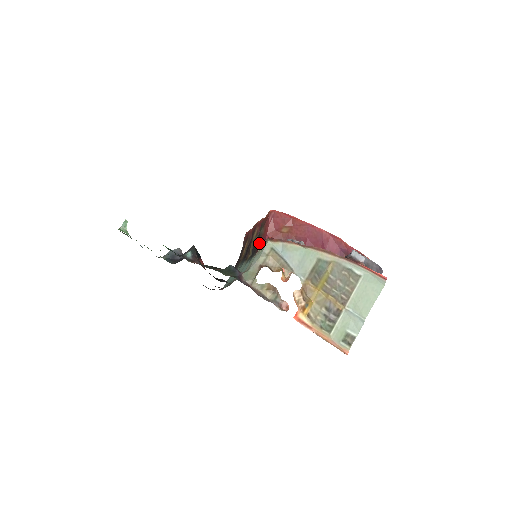
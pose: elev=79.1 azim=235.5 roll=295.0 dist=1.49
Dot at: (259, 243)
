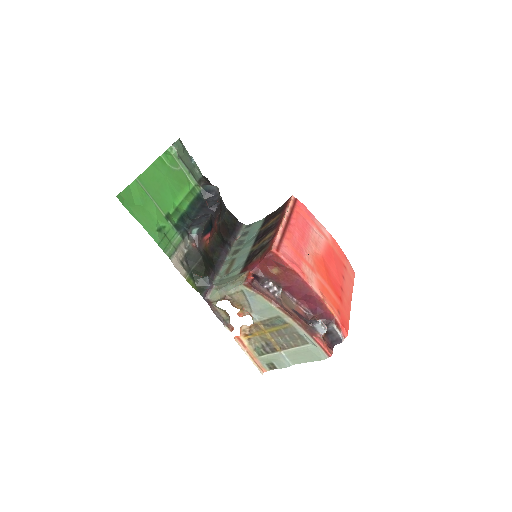
Dot at: (250, 264)
